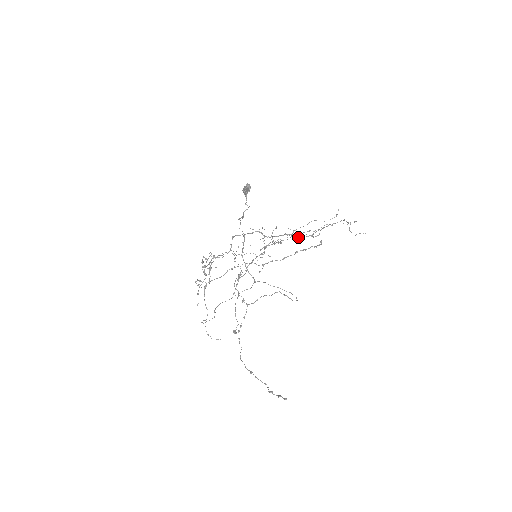
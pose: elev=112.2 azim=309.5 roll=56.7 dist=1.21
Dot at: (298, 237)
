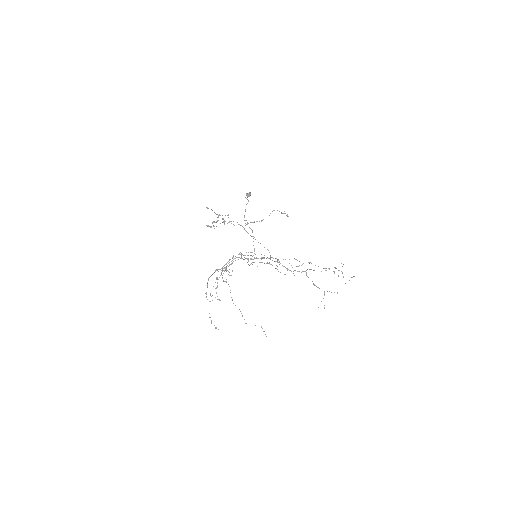
Dot at: occluded
